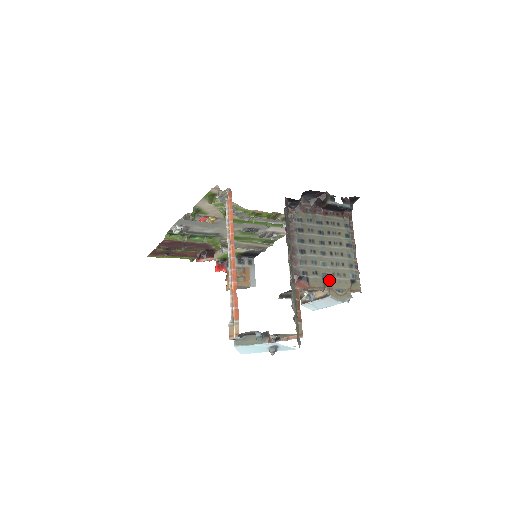
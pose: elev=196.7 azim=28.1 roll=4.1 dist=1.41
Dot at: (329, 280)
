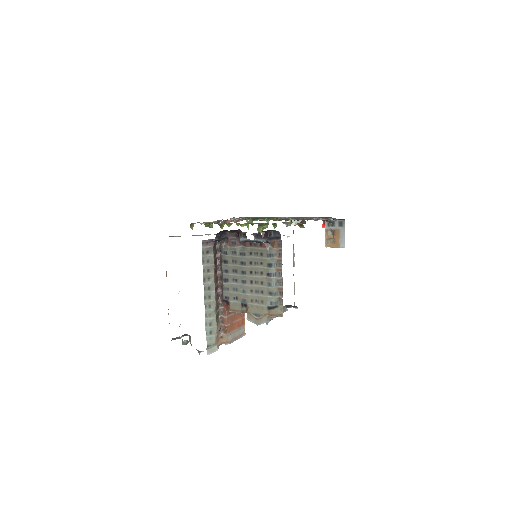
Dot at: (247, 305)
